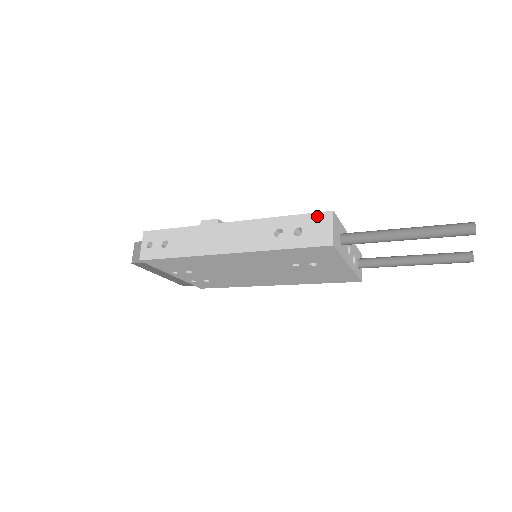
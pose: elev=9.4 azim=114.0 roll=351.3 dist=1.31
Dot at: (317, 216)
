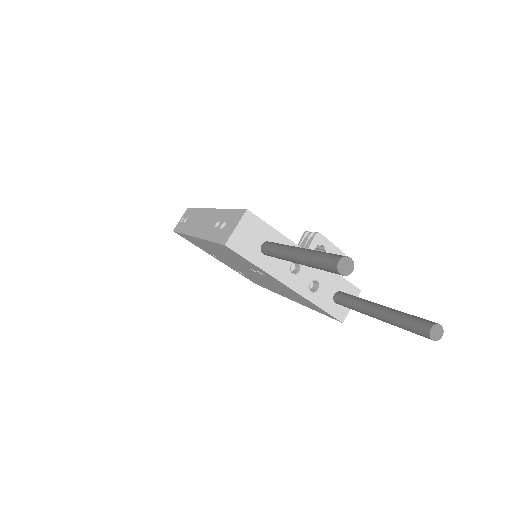
Dot at: (238, 213)
